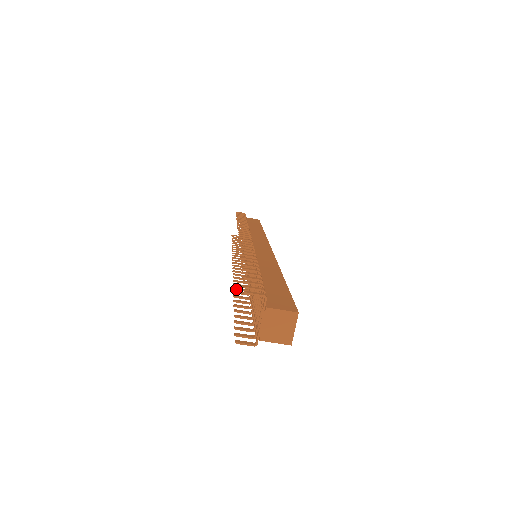
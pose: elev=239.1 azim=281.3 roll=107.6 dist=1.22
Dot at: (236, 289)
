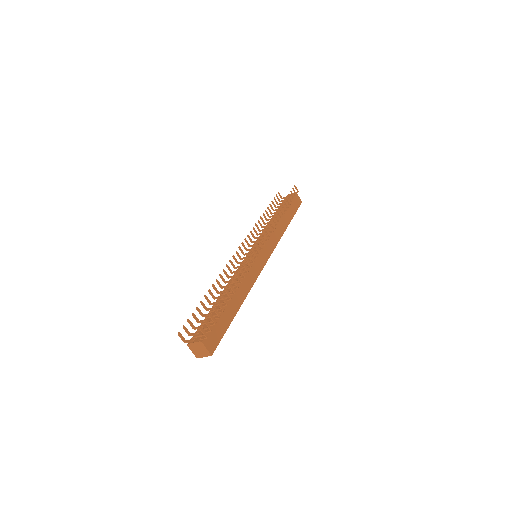
Dot at: (220, 277)
